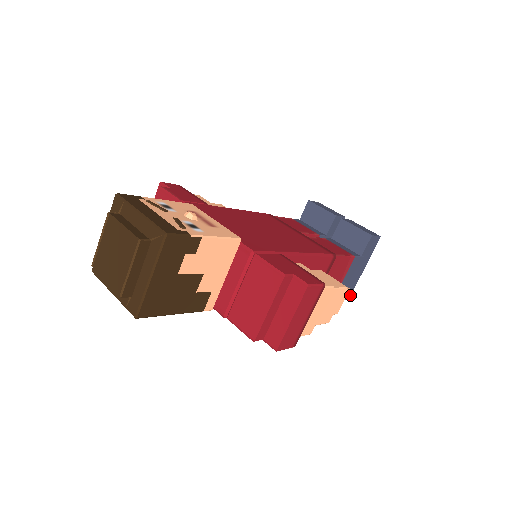
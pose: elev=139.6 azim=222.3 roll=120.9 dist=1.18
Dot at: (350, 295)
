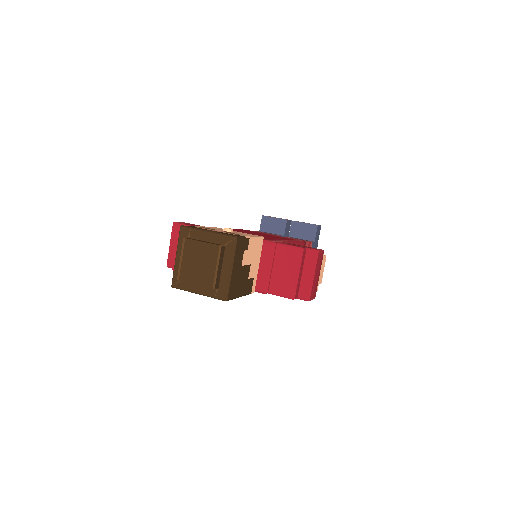
Dot at: occluded
